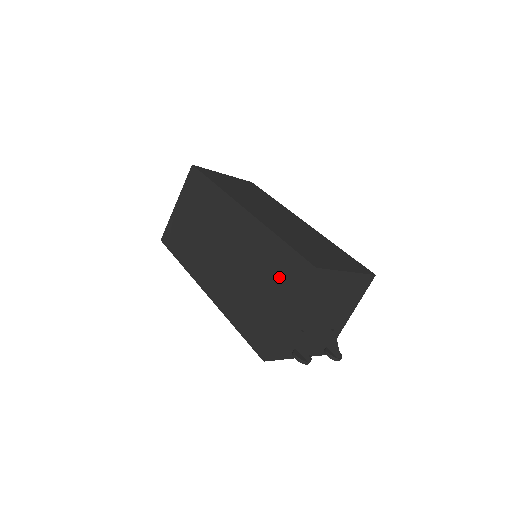
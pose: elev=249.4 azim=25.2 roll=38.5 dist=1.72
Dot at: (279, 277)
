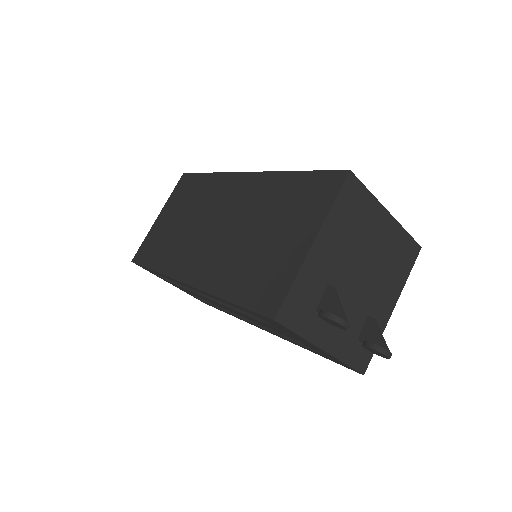
Dot at: (296, 208)
